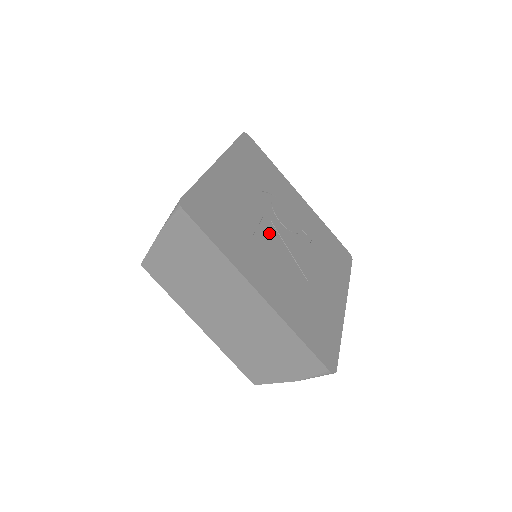
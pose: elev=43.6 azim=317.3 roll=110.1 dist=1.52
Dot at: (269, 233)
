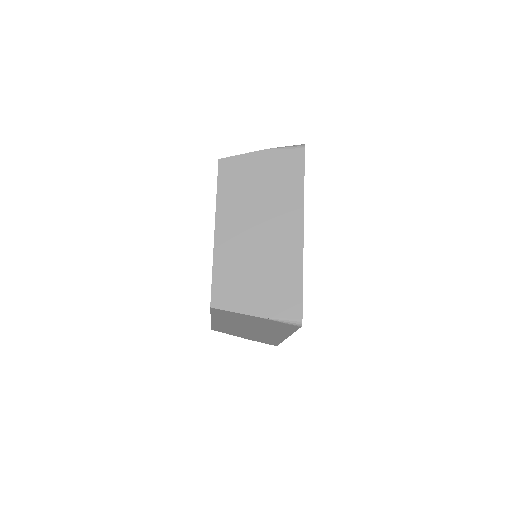
Dot at: occluded
